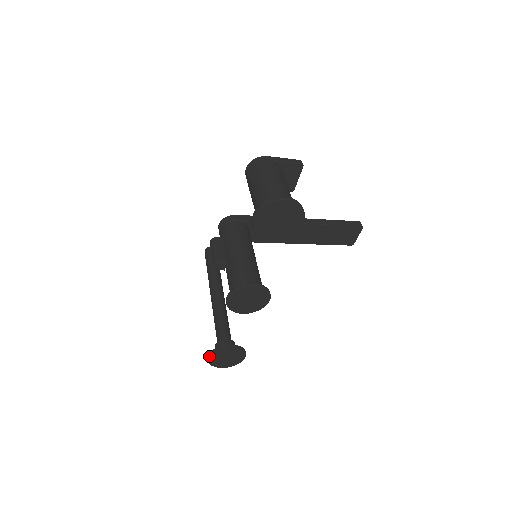
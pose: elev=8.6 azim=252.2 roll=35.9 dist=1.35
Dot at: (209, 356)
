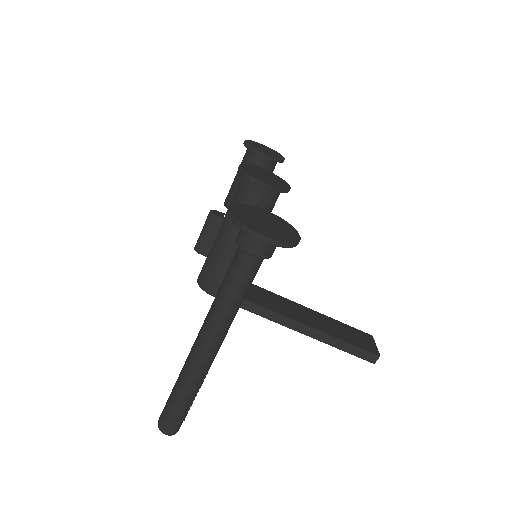
Dot at: (232, 206)
